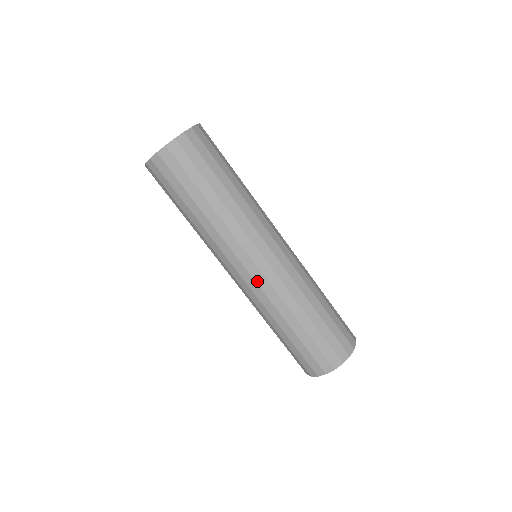
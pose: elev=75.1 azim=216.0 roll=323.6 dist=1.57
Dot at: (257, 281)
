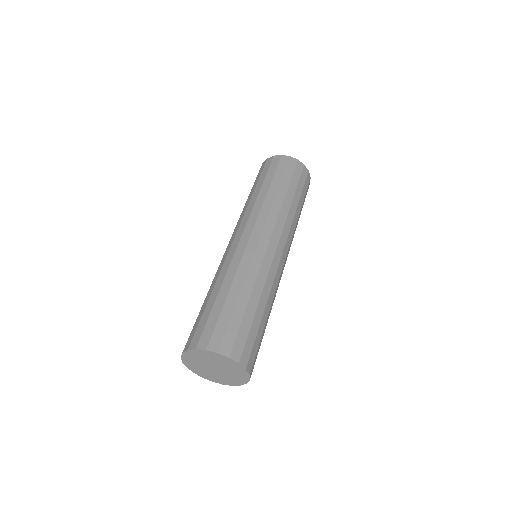
Dot at: (258, 248)
